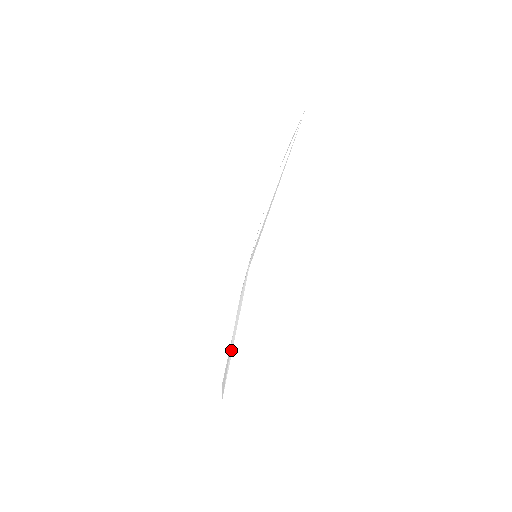
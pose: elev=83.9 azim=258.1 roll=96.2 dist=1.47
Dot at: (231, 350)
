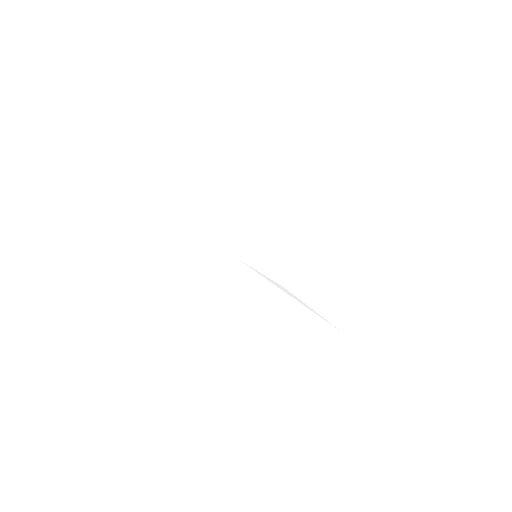
Dot at: occluded
